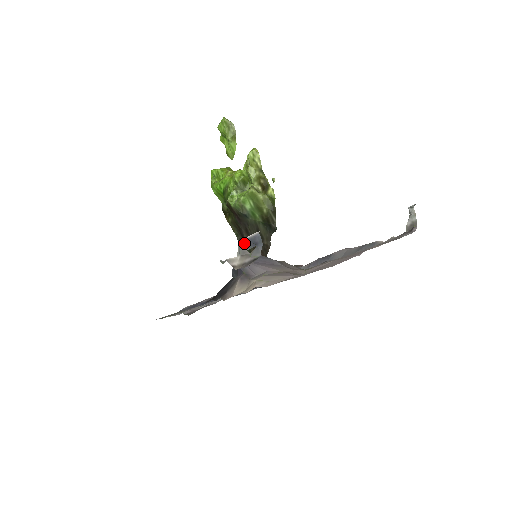
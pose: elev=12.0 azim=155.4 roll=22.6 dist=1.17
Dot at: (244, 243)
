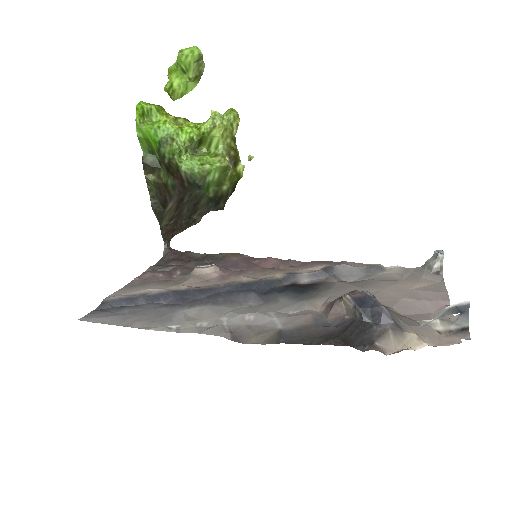
Dot at: (451, 309)
